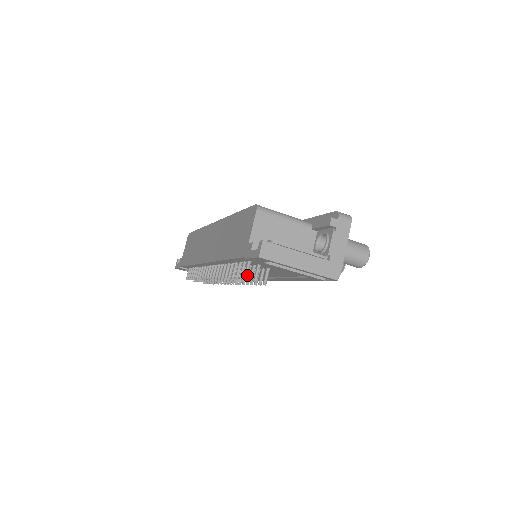
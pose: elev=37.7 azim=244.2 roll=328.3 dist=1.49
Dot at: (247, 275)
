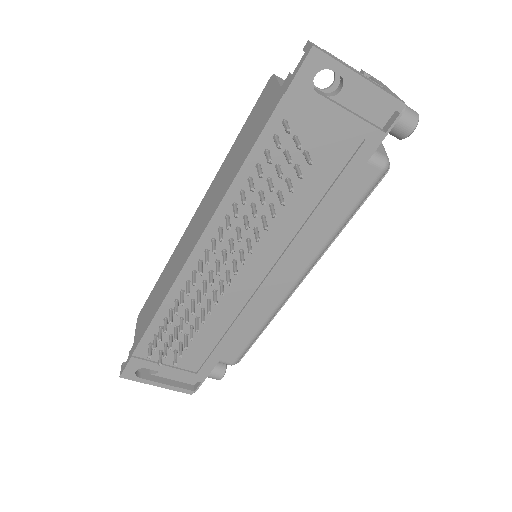
Dot at: (289, 128)
